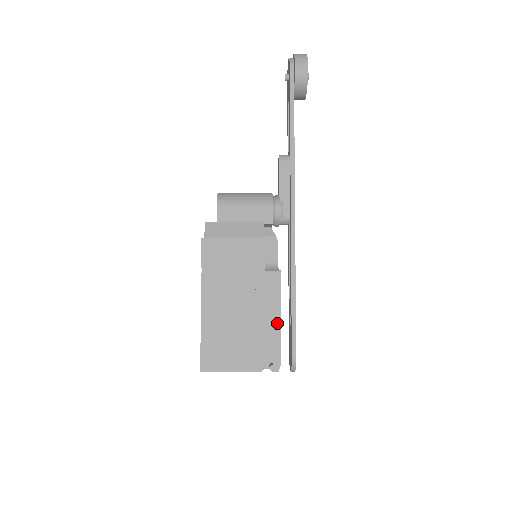
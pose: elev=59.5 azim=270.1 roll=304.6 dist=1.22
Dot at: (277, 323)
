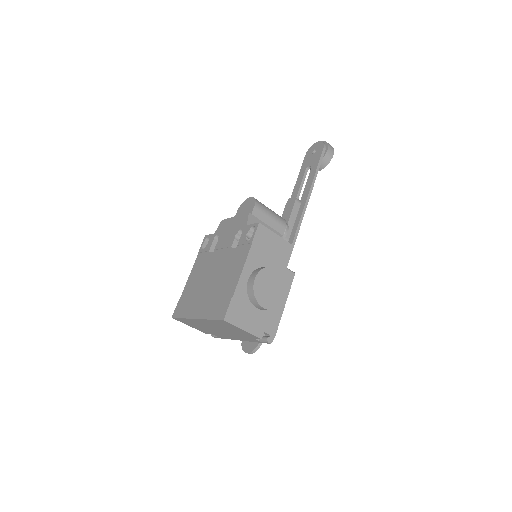
Dot at: (282, 308)
